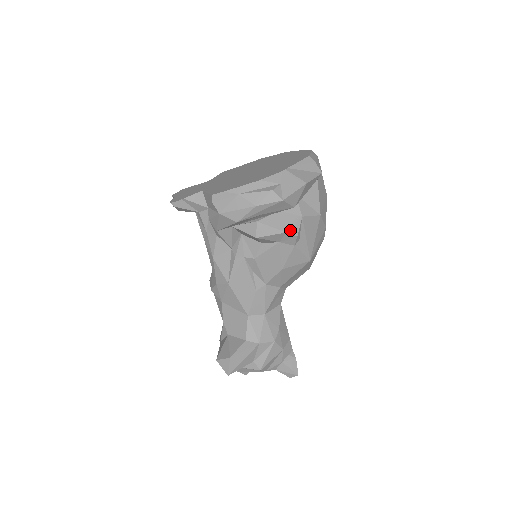
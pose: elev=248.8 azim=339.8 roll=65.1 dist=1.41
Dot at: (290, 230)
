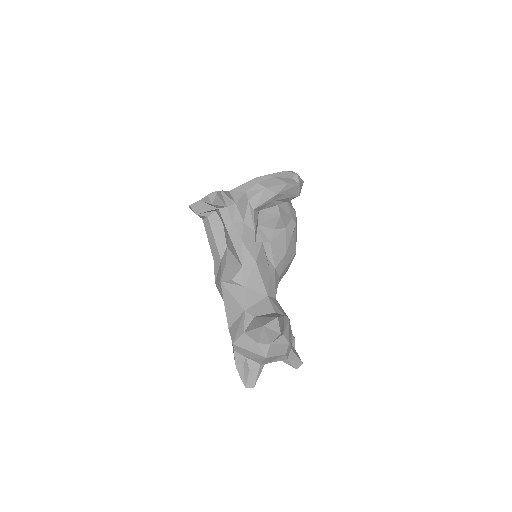
Dot at: (293, 217)
